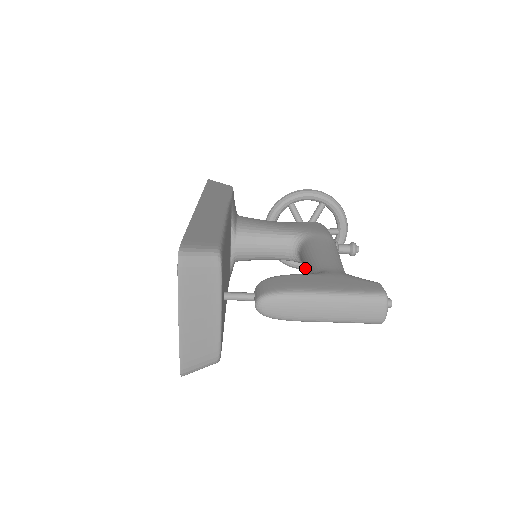
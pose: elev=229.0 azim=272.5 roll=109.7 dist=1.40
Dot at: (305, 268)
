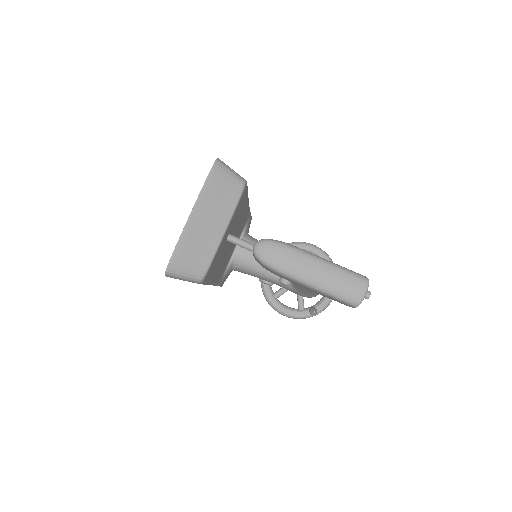
Dot at: occluded
